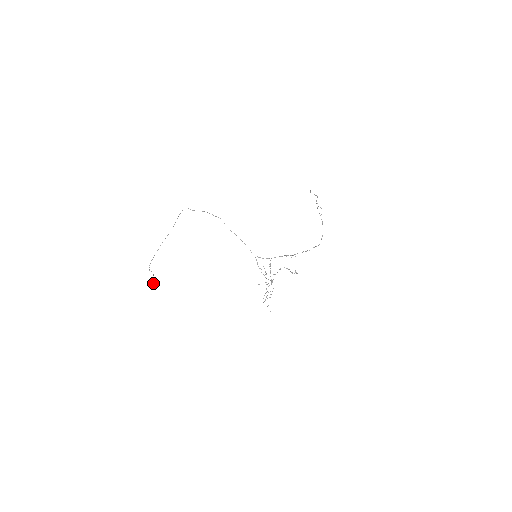
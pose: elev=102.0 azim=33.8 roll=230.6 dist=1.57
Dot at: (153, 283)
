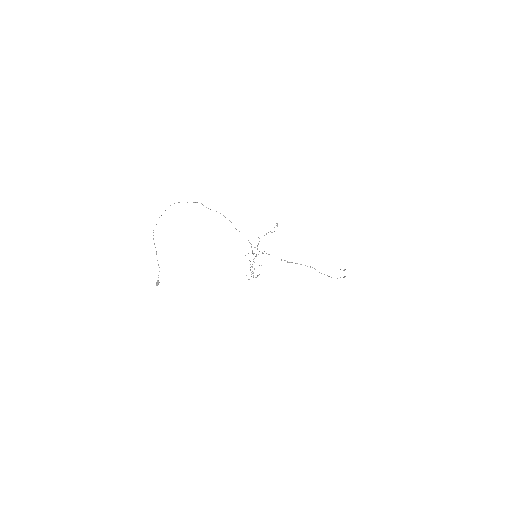
Dot at: (157, 281)
